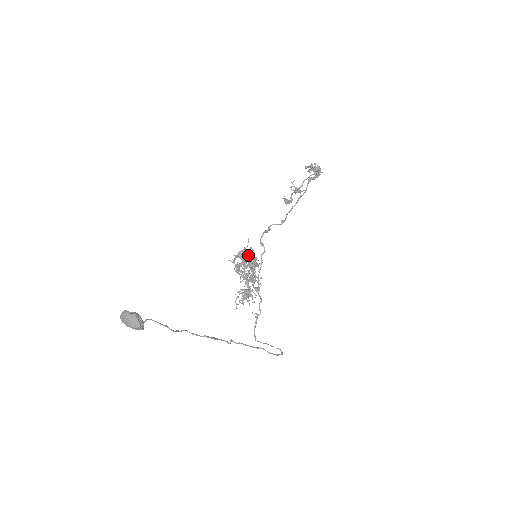
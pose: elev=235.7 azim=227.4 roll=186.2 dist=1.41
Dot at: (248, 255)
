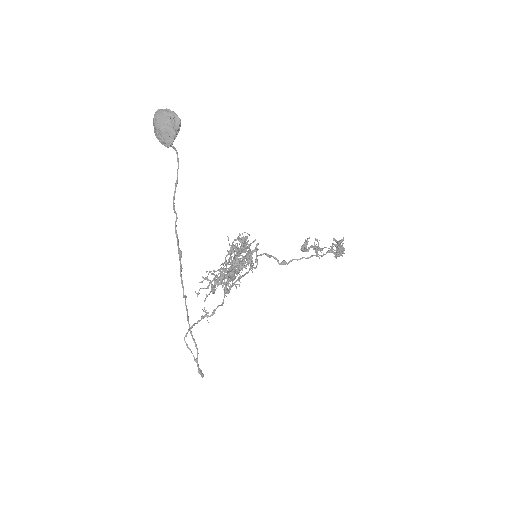
Dot at: occluded
